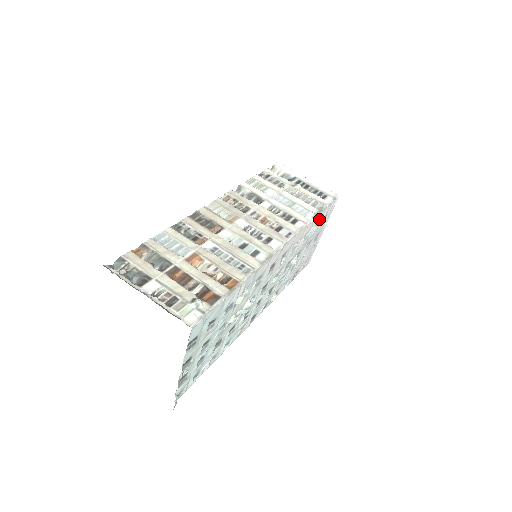
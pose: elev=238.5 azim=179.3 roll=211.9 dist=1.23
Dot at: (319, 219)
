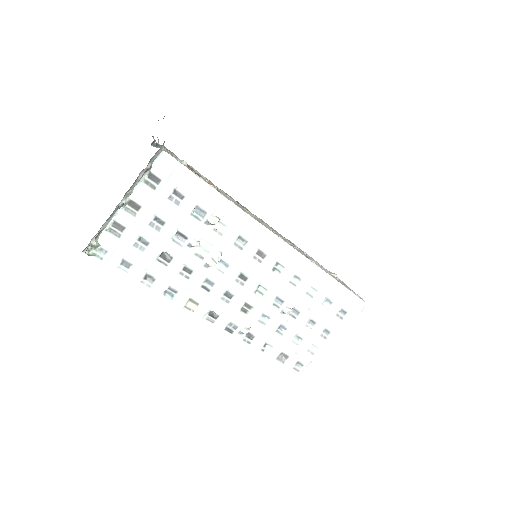
Dot at: (335, 294)
